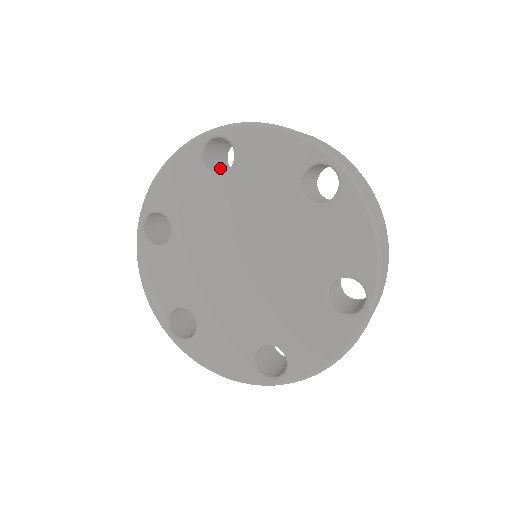
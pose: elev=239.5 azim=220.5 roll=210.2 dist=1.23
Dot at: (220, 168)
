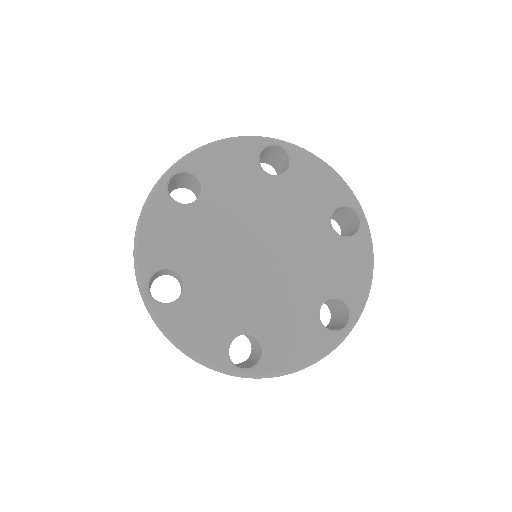
Dot at: occluded
